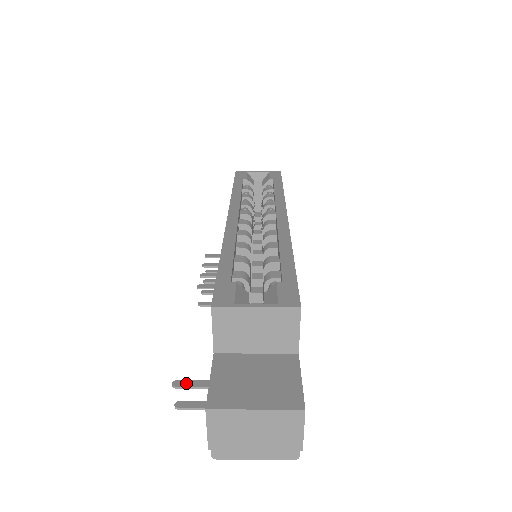
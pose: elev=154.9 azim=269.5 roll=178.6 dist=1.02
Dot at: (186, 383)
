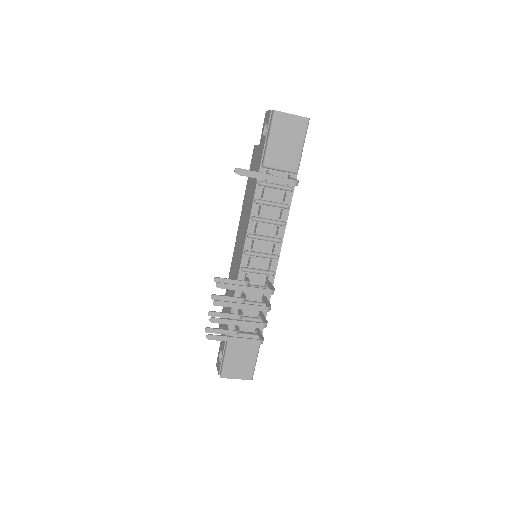
Dot at: occluded
